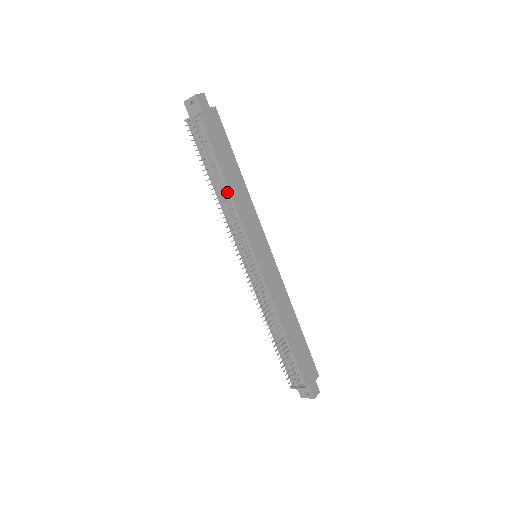
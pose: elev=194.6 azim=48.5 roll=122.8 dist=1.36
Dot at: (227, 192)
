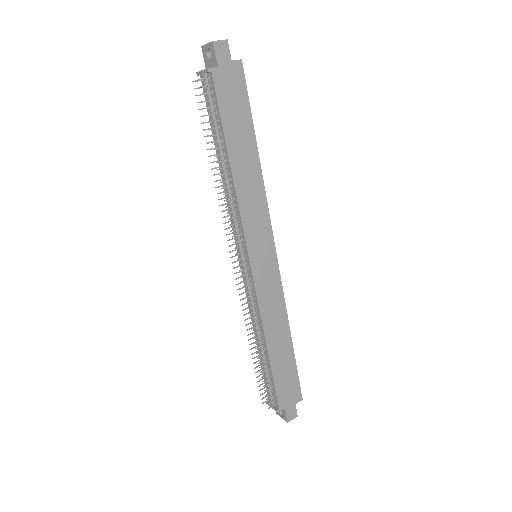
Dot at: (230, 176)
